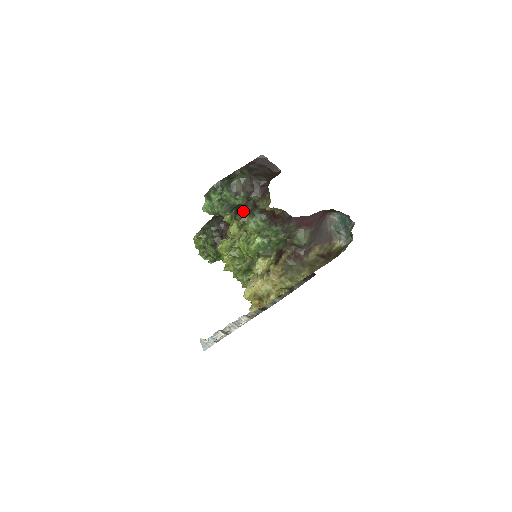
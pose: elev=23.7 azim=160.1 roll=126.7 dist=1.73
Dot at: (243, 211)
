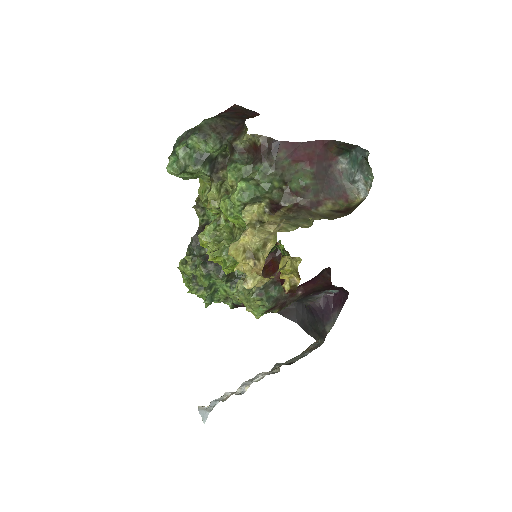
Dot at: (221, 170)
